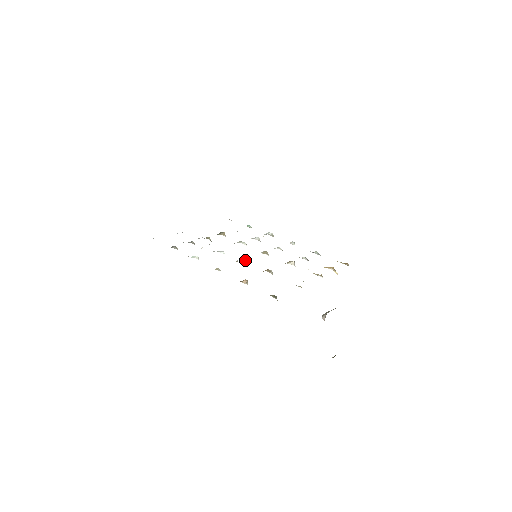
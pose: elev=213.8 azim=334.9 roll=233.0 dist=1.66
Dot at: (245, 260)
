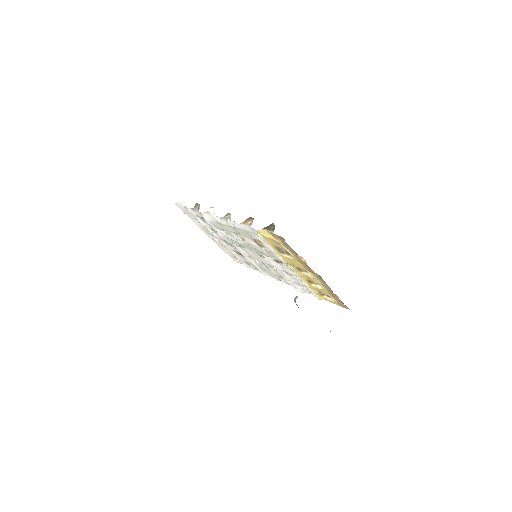
Dot at: occluded
